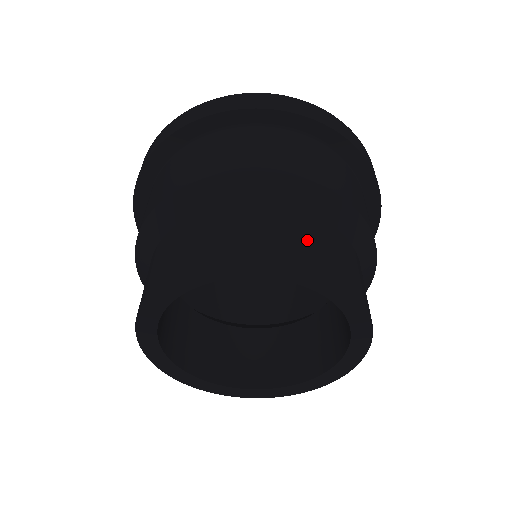
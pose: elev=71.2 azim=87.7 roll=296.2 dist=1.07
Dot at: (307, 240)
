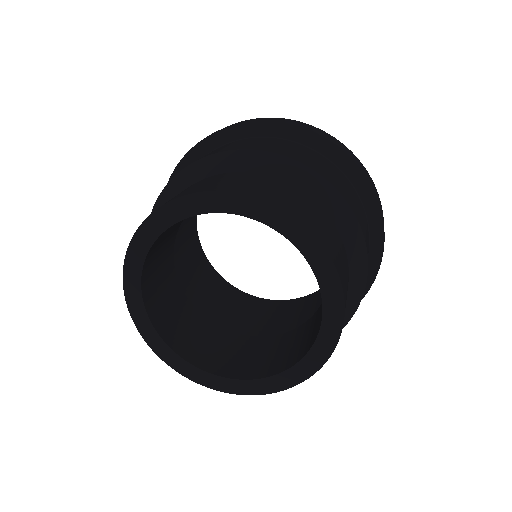
Dot at: (336, 247)
